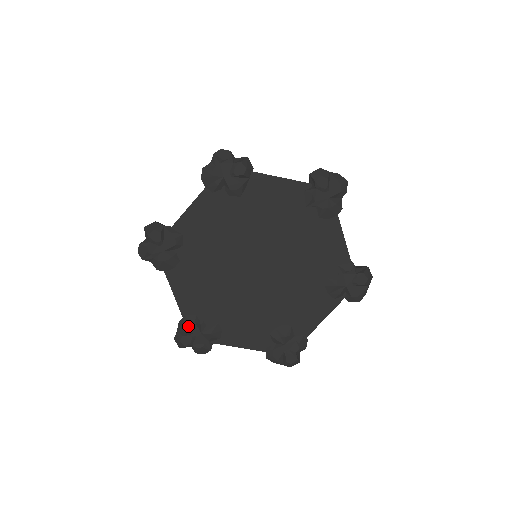
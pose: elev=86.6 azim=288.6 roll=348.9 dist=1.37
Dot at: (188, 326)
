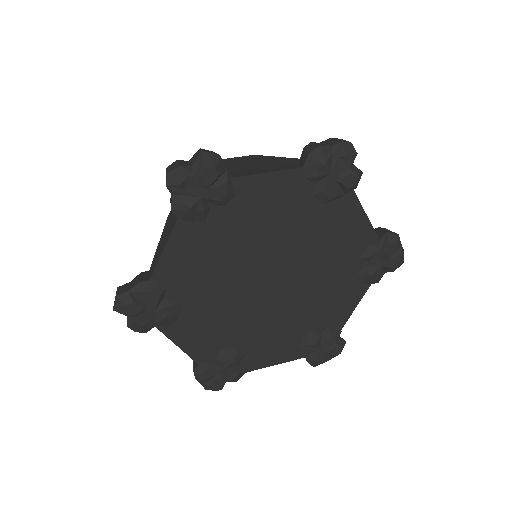
Dot at: (148, 295)
